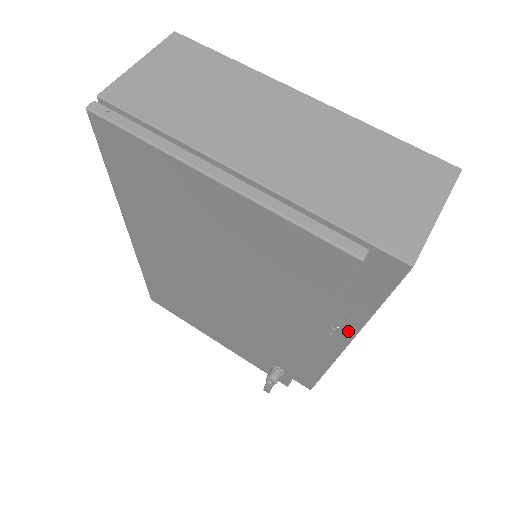
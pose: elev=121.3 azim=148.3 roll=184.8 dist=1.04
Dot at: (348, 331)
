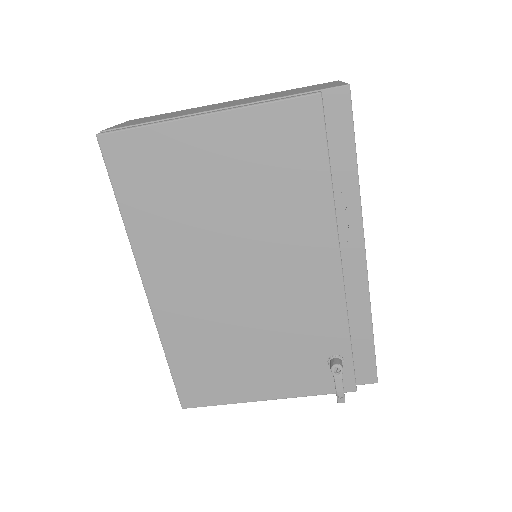
Dot at: (355, 216)
